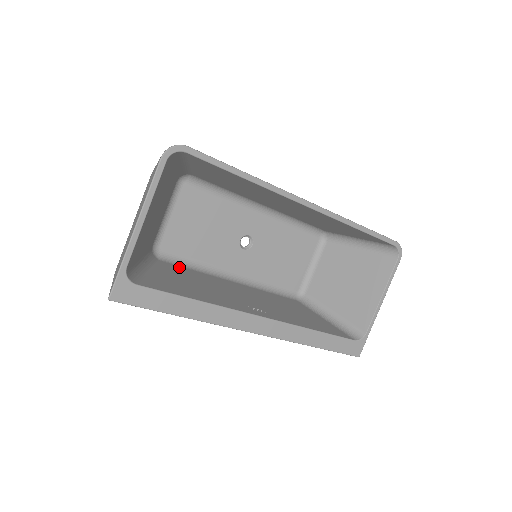
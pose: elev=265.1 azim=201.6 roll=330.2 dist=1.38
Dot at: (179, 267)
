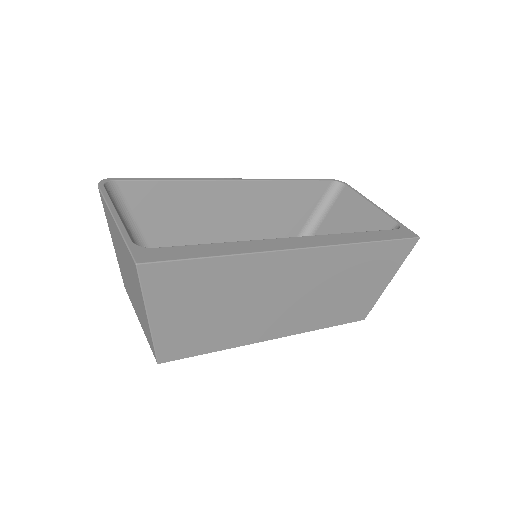
Dot at: occluded
